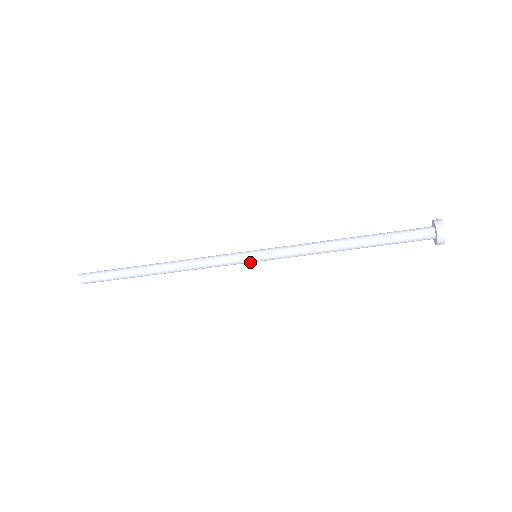
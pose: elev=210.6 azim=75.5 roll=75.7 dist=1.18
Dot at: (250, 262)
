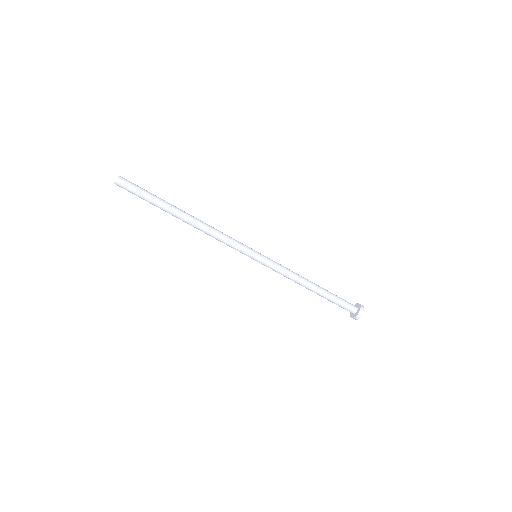
Dot at: (250, 257)
